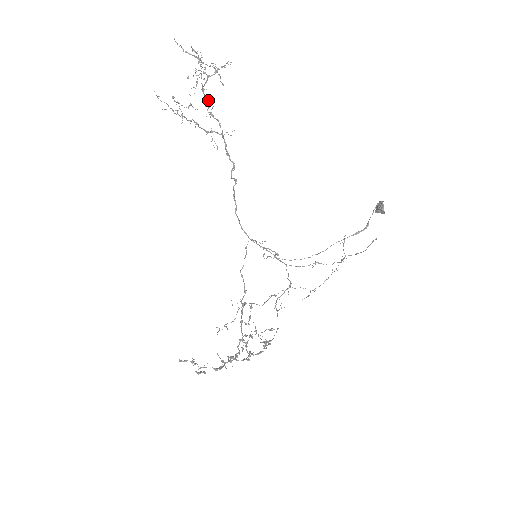
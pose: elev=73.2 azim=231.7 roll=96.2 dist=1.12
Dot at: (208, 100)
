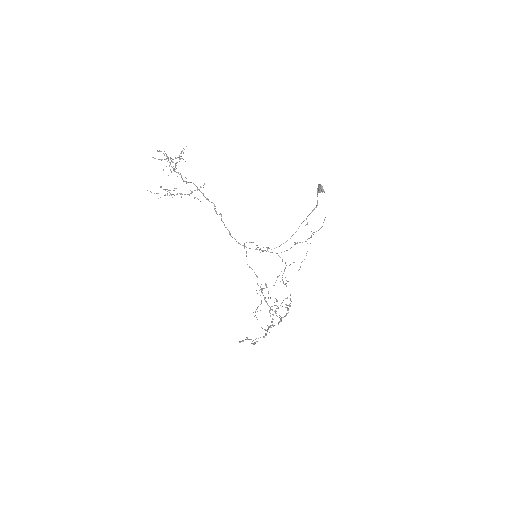
Dot at: (181, 175)
